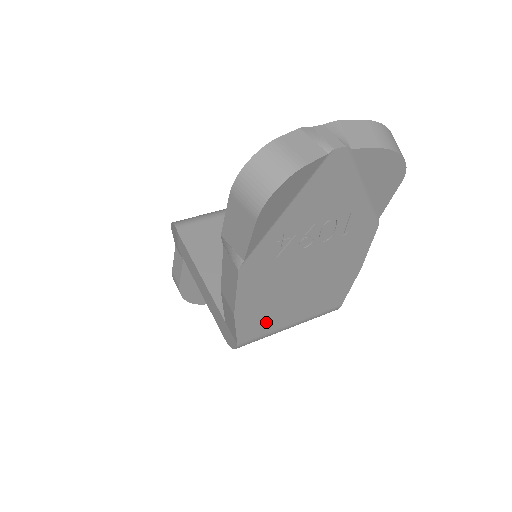
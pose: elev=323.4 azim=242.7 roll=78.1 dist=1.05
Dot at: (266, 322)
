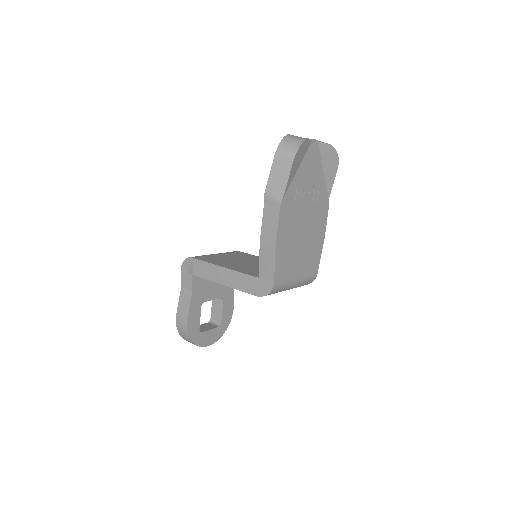
Dot at: (287, 266)
